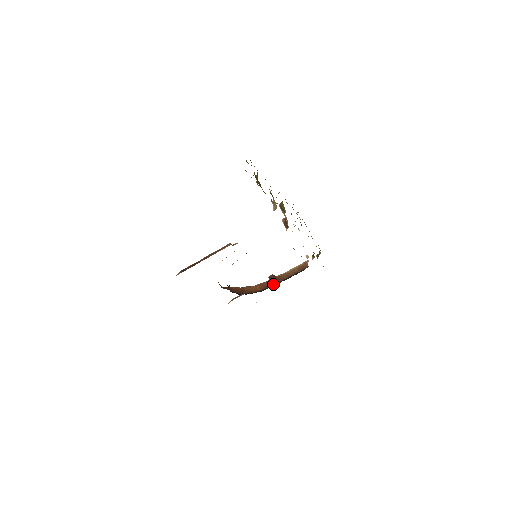
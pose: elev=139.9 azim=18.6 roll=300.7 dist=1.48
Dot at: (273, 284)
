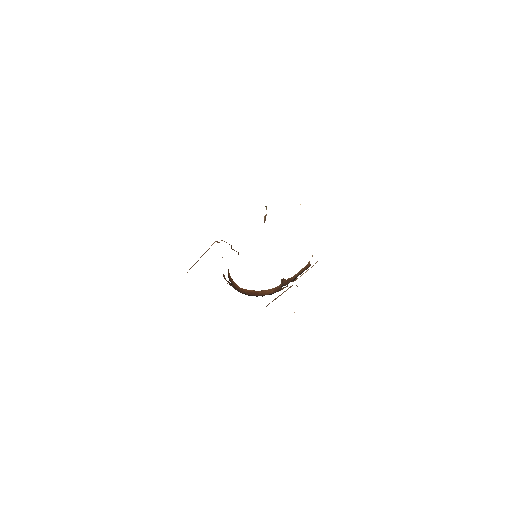
Dot at: (282, 286)
